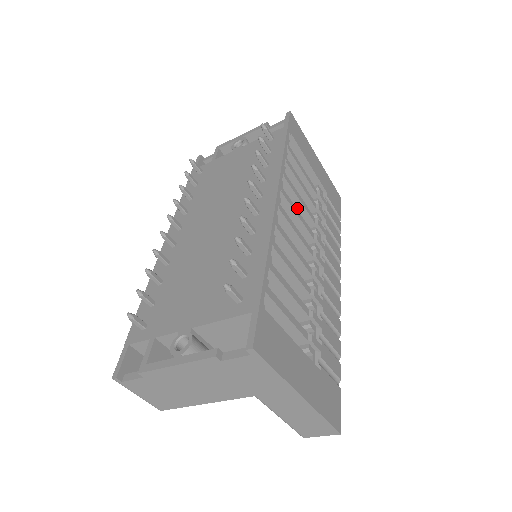
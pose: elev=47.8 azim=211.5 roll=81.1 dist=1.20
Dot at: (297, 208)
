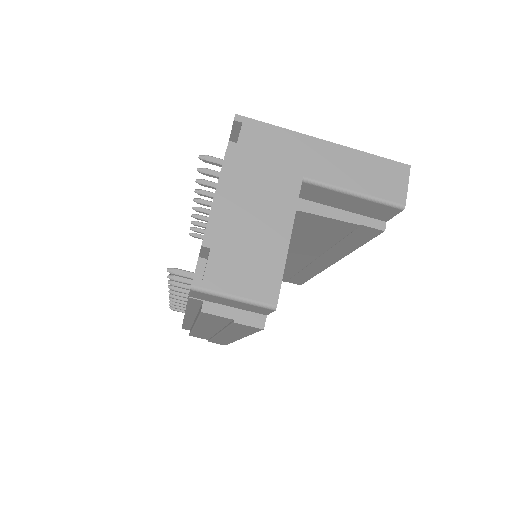
Dot at: occluded
